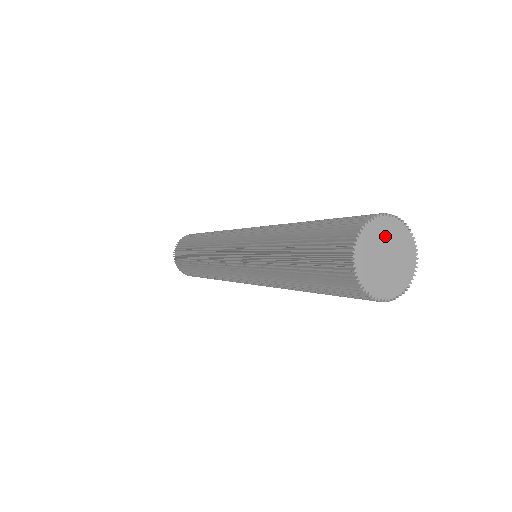
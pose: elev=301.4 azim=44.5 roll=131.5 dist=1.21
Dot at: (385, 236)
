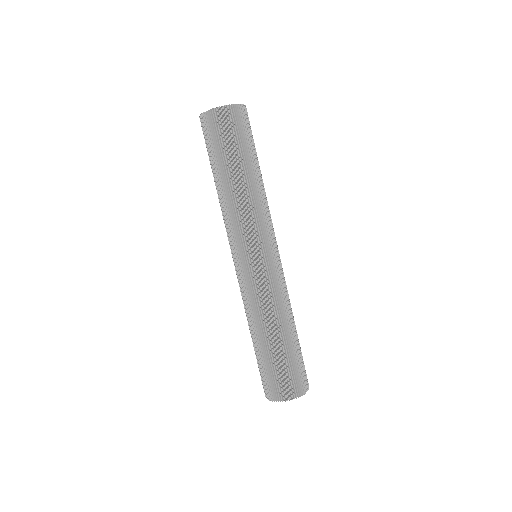
Dot at: occluded
